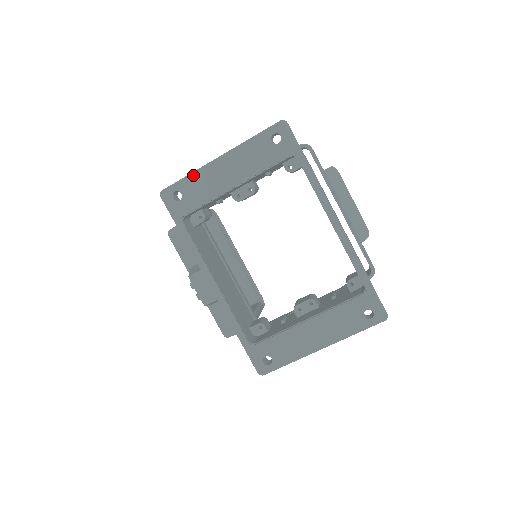
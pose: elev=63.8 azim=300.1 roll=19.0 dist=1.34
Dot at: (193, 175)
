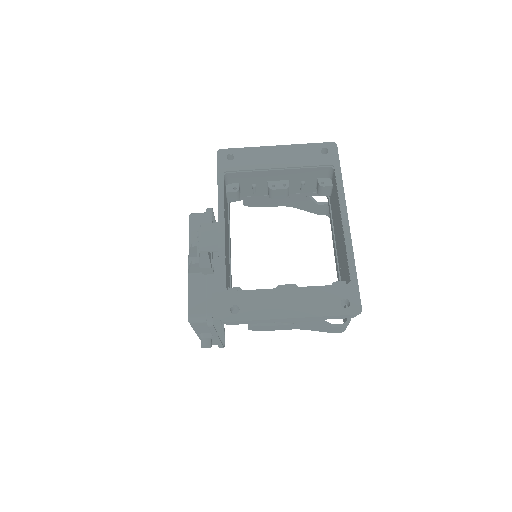
Dot at: (250, 149)
